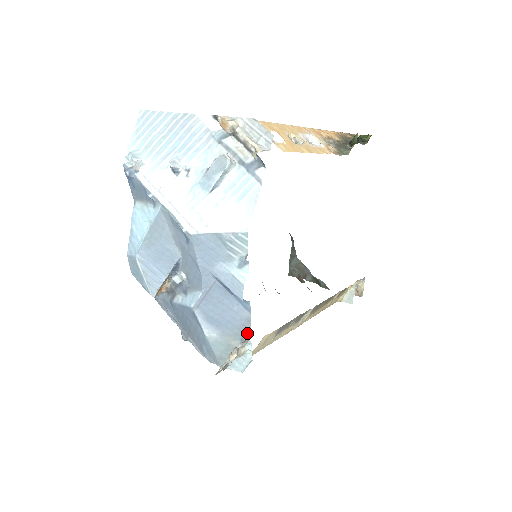
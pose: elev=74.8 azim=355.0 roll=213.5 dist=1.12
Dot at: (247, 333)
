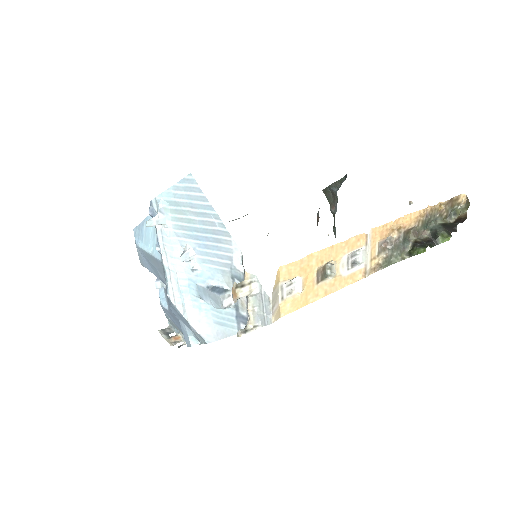
Dot at: occluded
